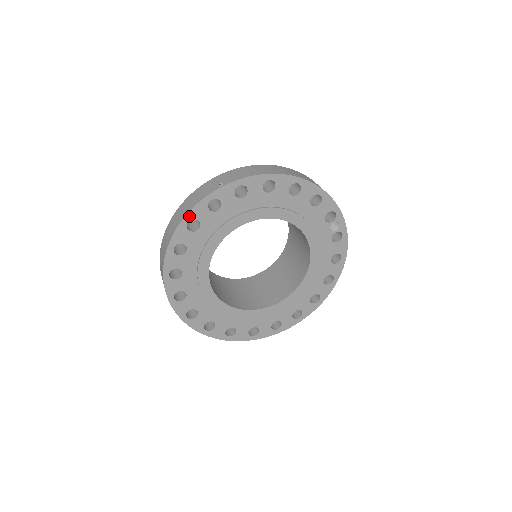
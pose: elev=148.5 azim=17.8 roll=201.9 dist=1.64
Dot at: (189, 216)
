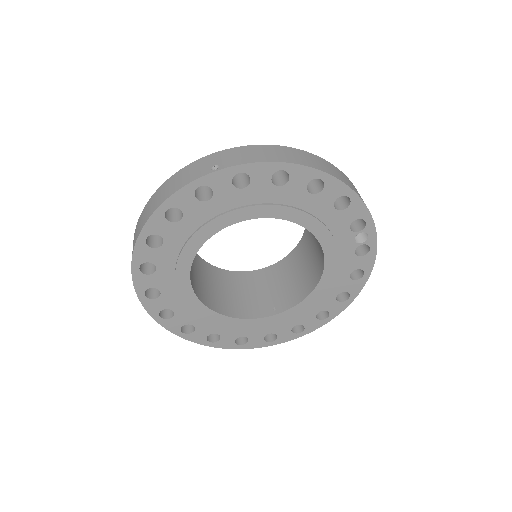
Dot at: (168, 203)
